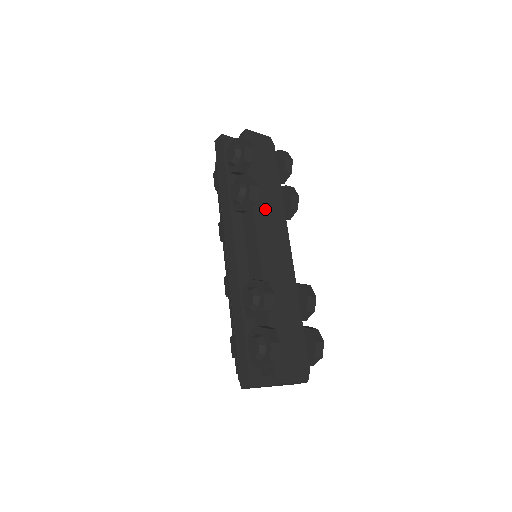
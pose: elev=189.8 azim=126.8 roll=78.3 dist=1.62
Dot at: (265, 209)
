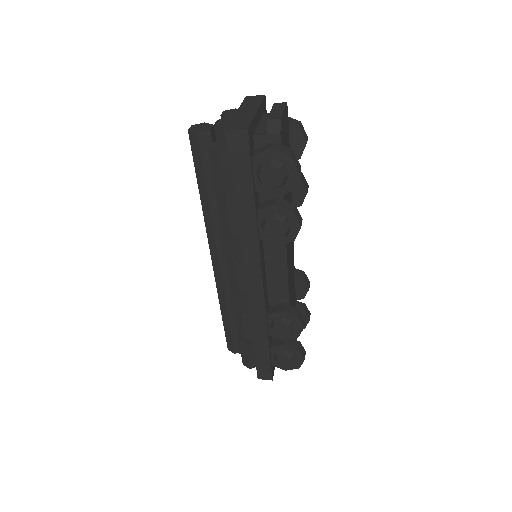
Dot at: occluded
